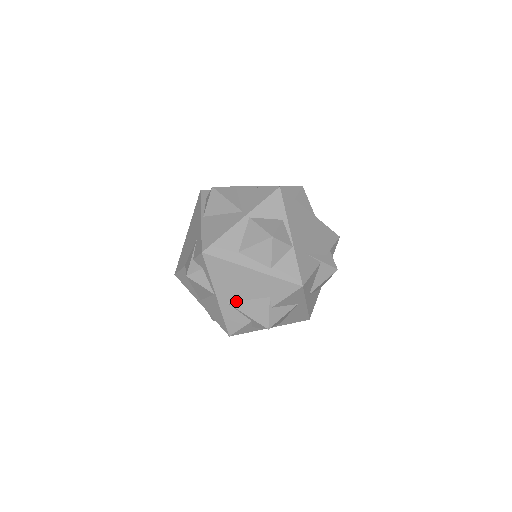
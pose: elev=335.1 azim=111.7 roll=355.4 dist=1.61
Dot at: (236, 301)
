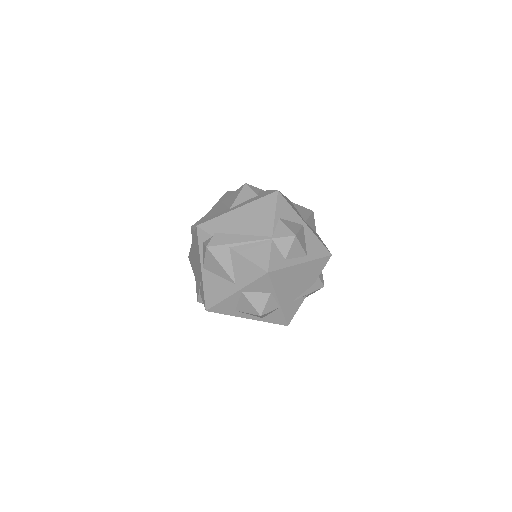
Dot at: occluded
